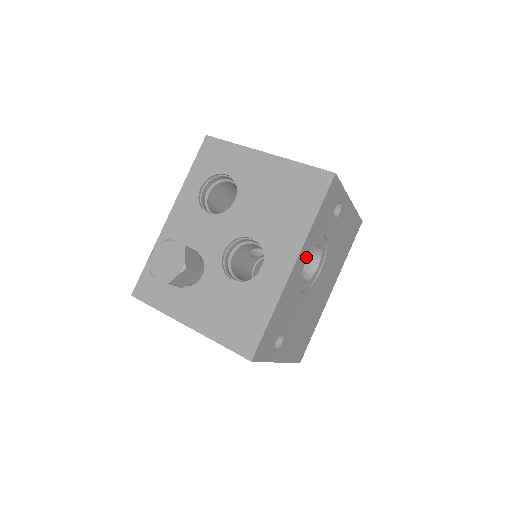
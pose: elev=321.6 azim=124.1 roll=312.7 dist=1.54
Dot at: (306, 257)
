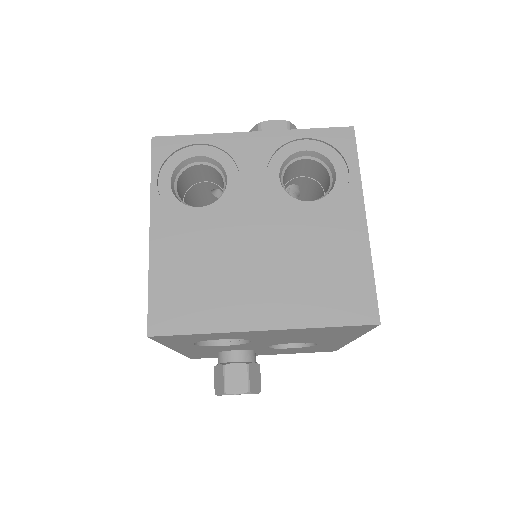
Dot at: occluded
